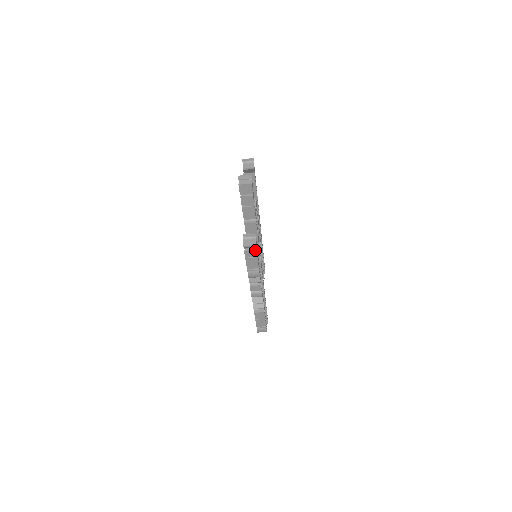
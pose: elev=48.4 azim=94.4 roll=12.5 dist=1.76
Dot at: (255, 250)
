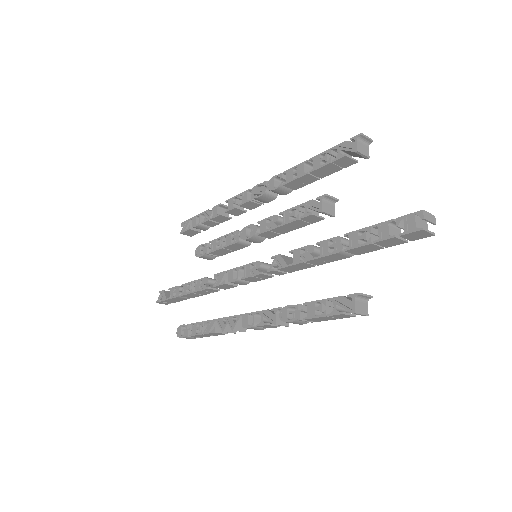
Dot at: (354, 316)
